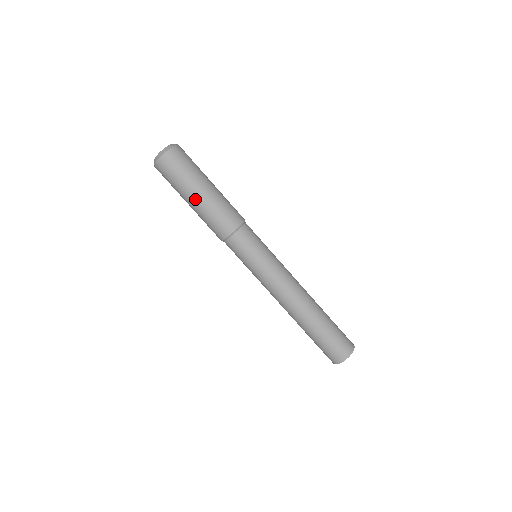
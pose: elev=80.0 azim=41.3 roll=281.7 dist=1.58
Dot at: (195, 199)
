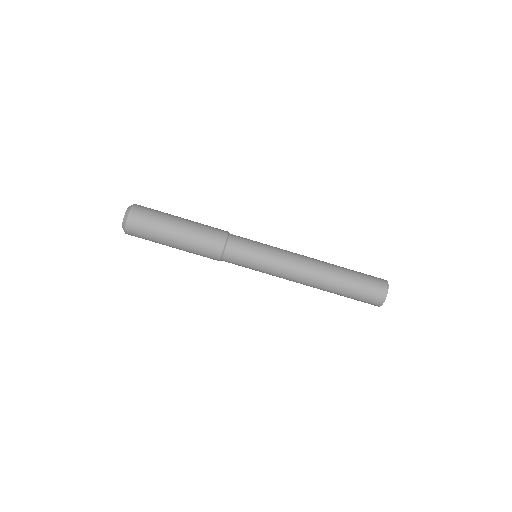
Dot at: (178, 230)
